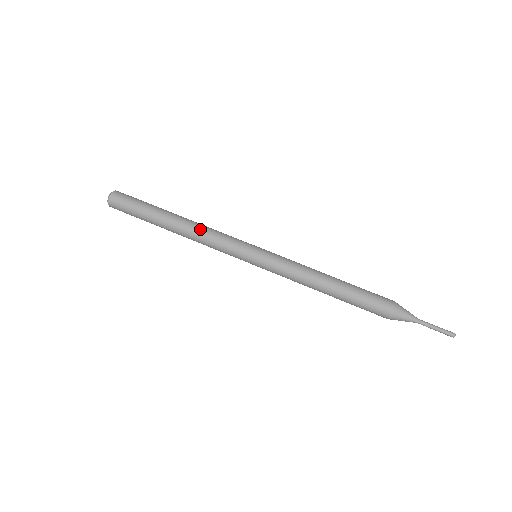
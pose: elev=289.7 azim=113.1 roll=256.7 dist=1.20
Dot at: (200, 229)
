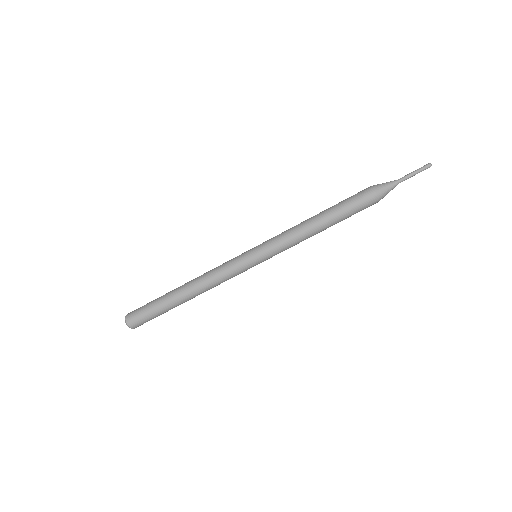
Dot at: (204, 280)
